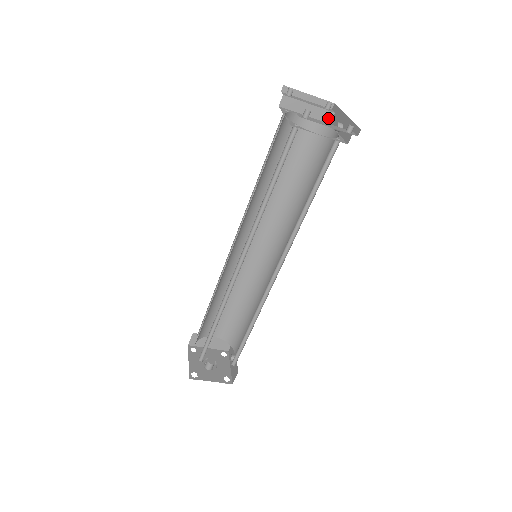
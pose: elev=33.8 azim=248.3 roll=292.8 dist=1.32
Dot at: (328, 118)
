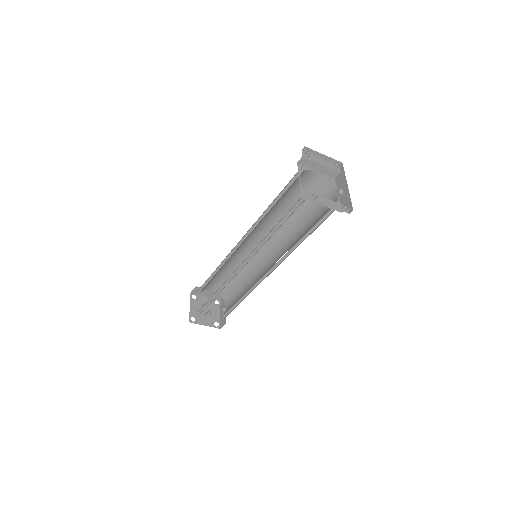
Dot at: (334, 175)
